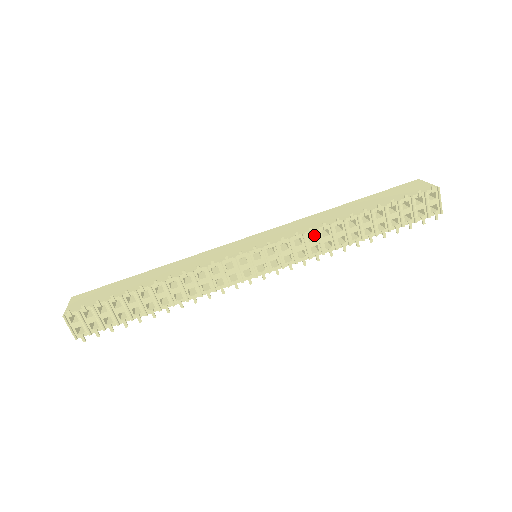
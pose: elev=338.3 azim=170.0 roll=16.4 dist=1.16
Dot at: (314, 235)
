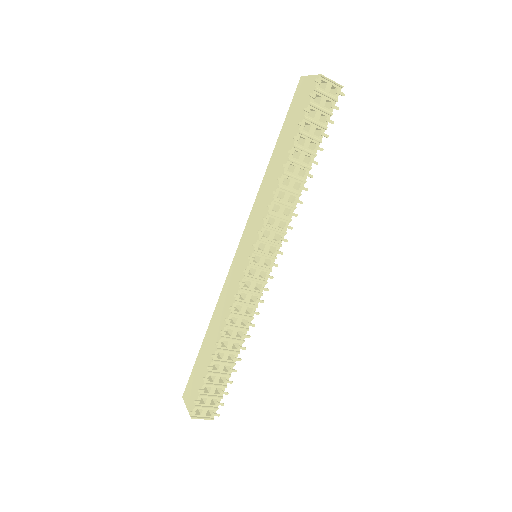
Dot at: (276, 204)
